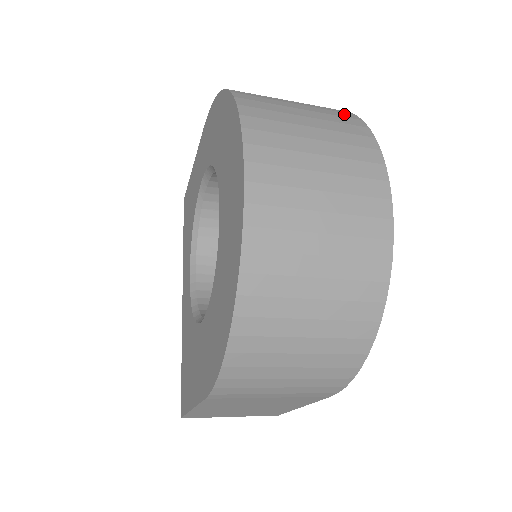
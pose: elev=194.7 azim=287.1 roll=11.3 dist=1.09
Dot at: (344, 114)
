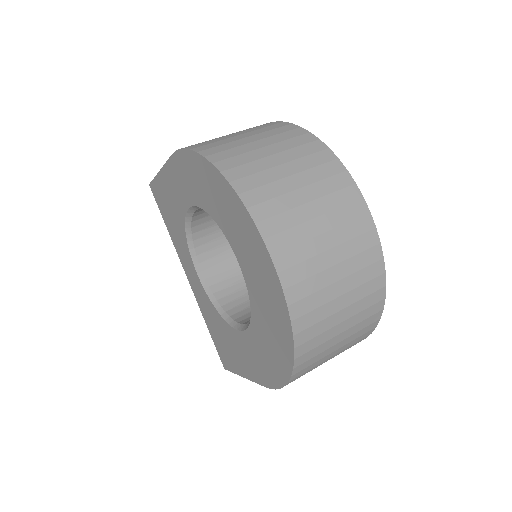
Dot at: (322, 156)
